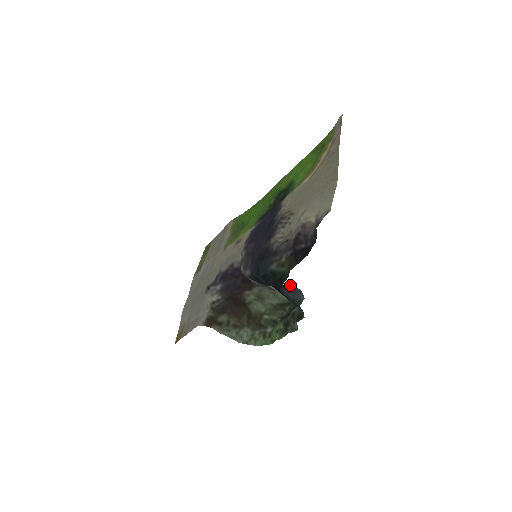
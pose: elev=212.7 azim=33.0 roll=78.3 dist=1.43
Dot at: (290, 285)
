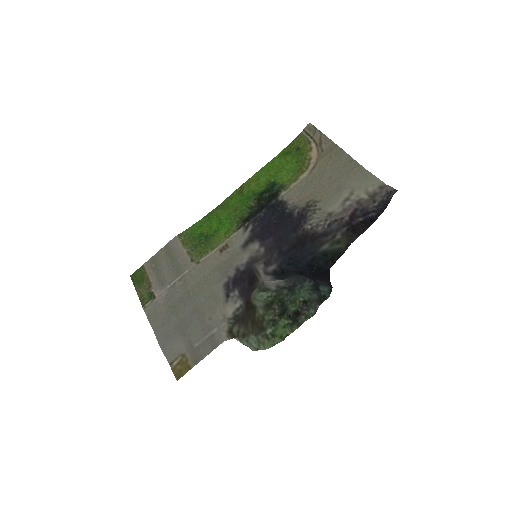
Dot at: occluded
